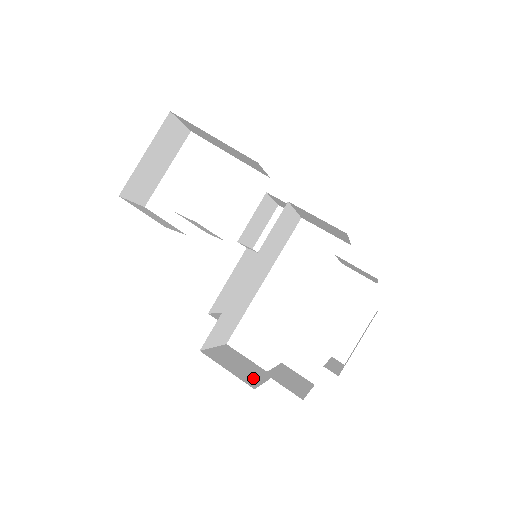
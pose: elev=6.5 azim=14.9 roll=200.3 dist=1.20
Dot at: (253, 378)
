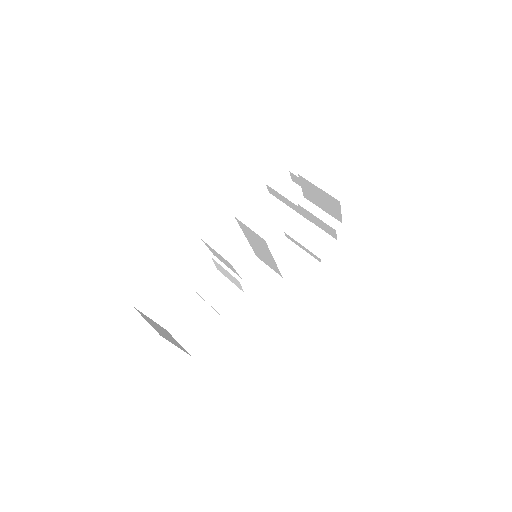
Dot at: (305, 258)
